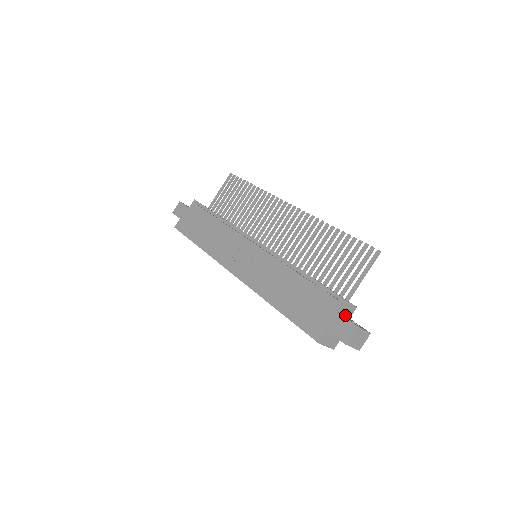
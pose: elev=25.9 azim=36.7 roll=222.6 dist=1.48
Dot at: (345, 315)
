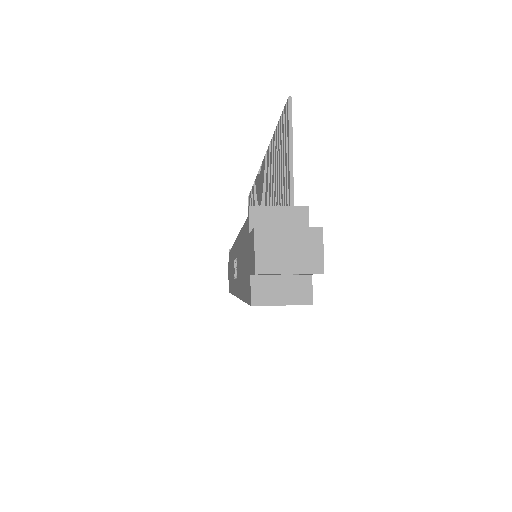
Dot at: occluded
